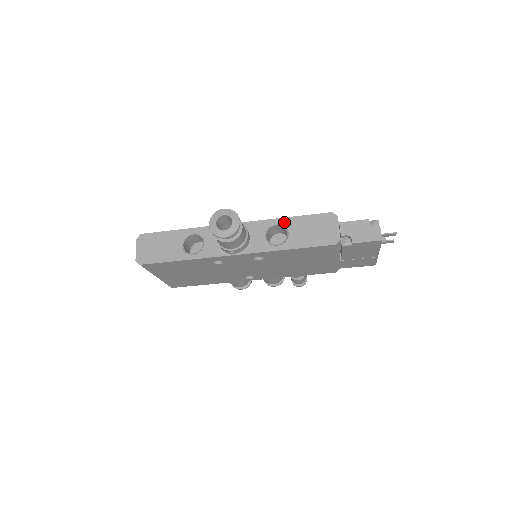
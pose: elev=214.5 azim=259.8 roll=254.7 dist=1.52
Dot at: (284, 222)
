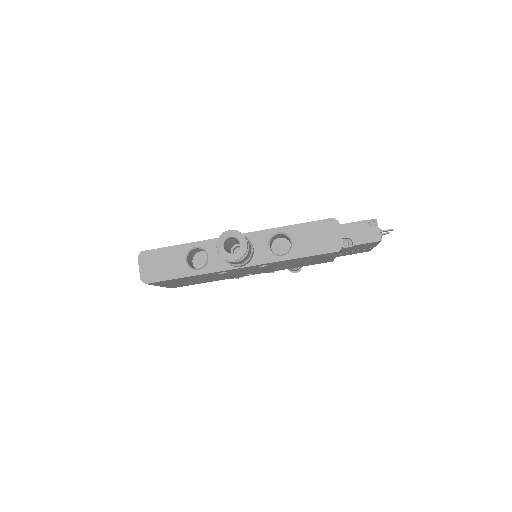
Dot at: (286, 231)
